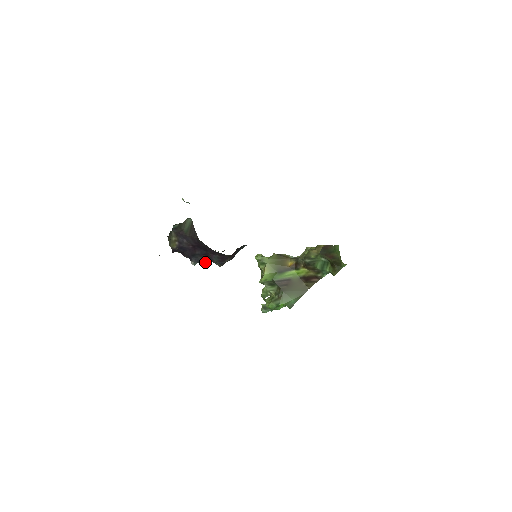
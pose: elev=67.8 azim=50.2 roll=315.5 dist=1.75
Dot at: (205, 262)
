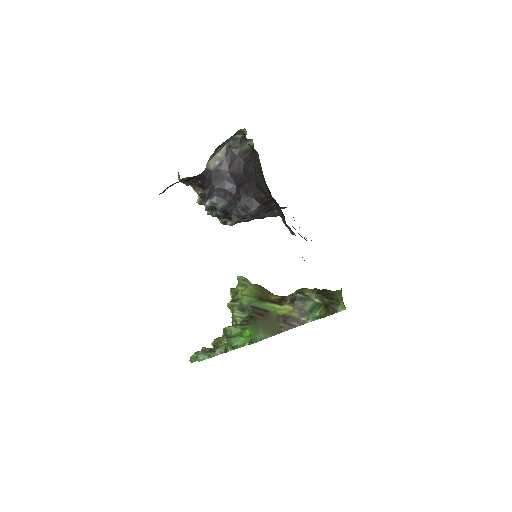
Dot at: (222, 207)
